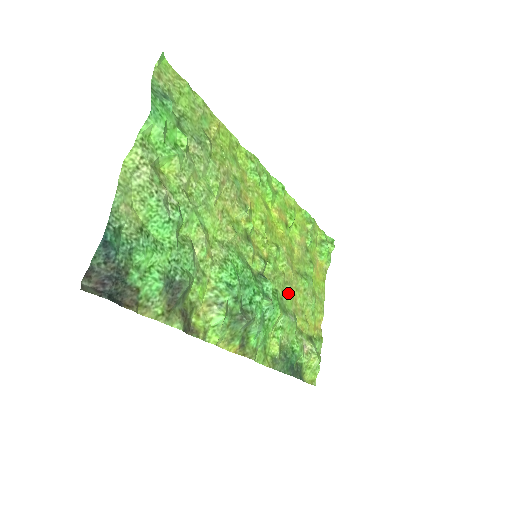
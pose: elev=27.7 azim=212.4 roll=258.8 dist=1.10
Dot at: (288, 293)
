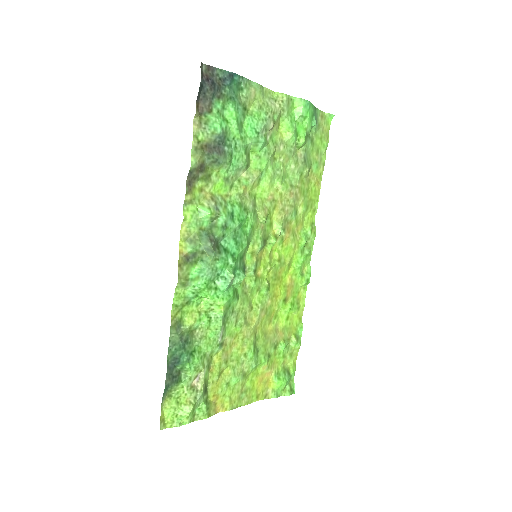
Dot at: (238, 324)
